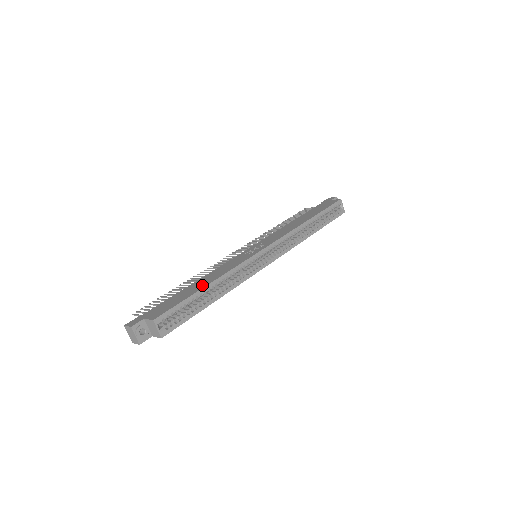
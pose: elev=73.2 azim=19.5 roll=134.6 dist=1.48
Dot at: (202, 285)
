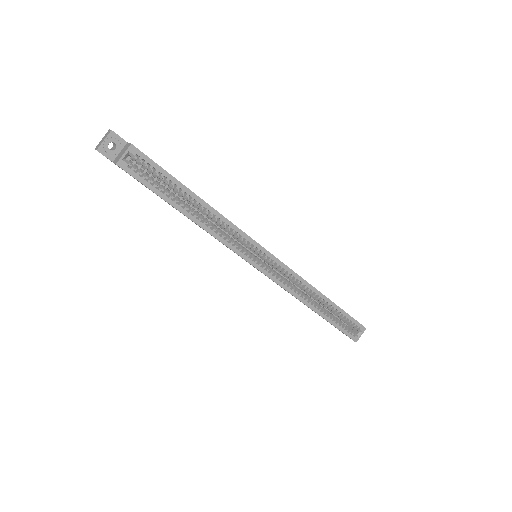
Dot at: occluded
